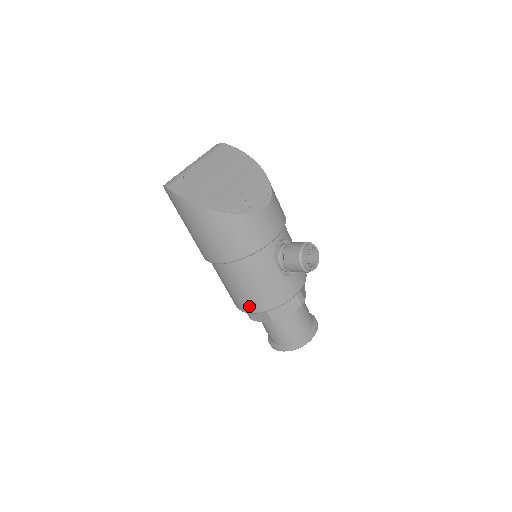
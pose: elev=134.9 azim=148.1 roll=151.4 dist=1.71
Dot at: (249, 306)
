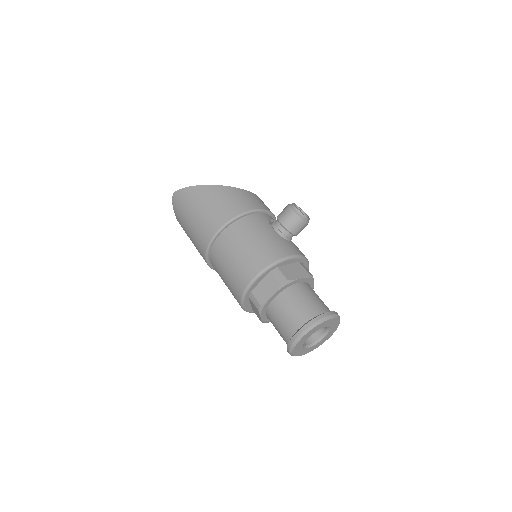
Dot at: (253, 267)
